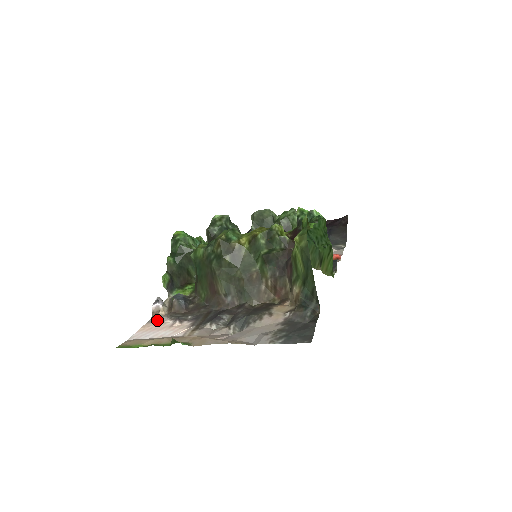
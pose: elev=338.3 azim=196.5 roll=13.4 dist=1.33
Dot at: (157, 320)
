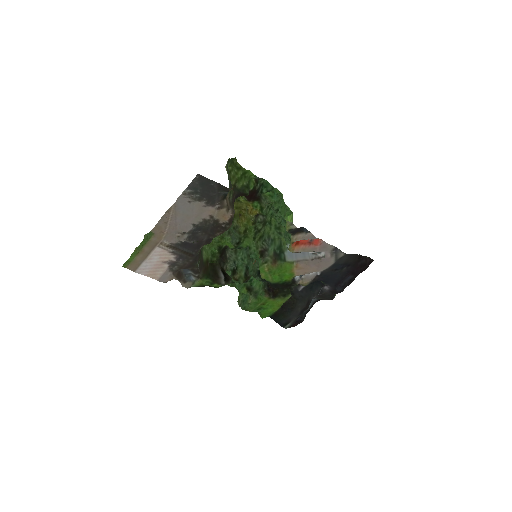
Dot at: (164, 277)
